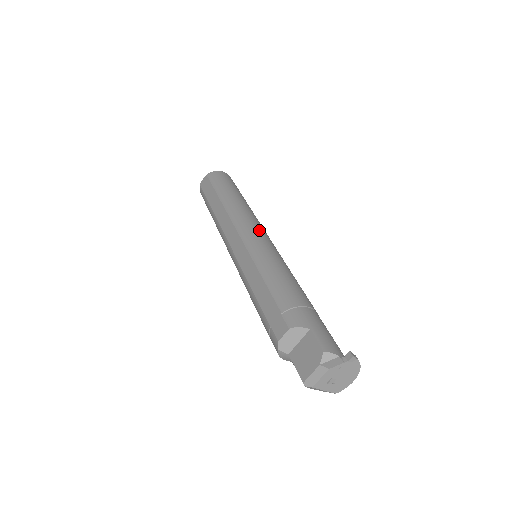
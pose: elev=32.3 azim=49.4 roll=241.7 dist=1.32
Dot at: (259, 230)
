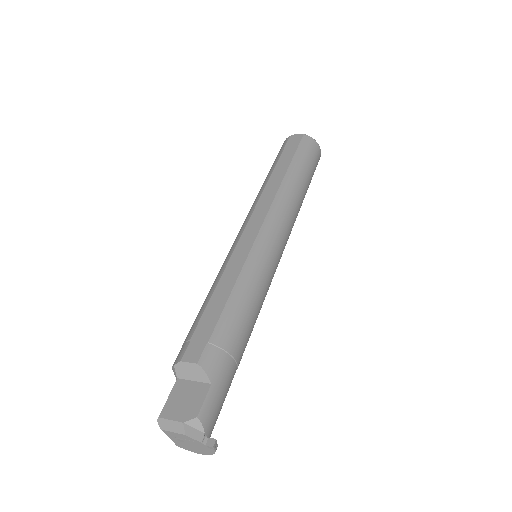
Dot at: (281, 239)
